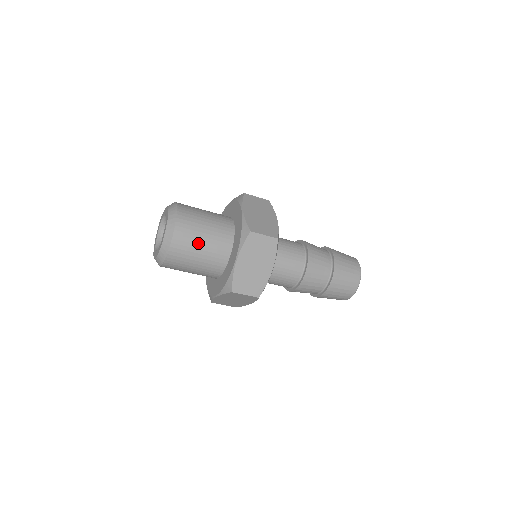
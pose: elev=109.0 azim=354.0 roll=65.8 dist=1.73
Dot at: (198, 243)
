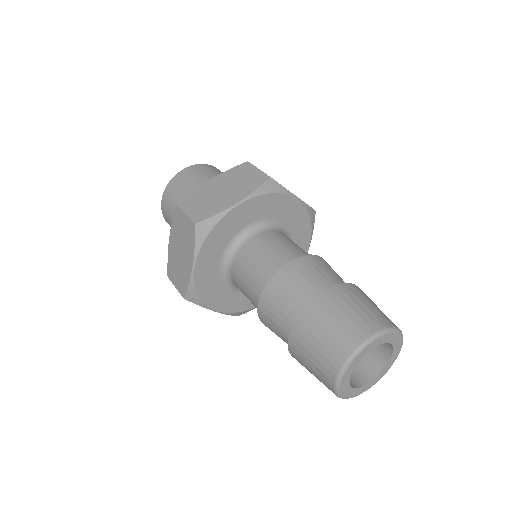
Dot at: (201, 179)
